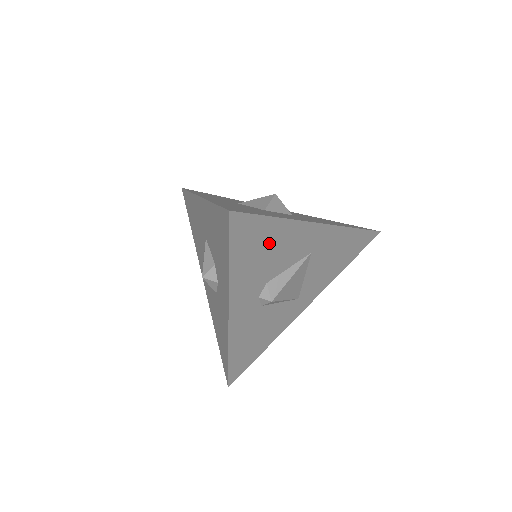
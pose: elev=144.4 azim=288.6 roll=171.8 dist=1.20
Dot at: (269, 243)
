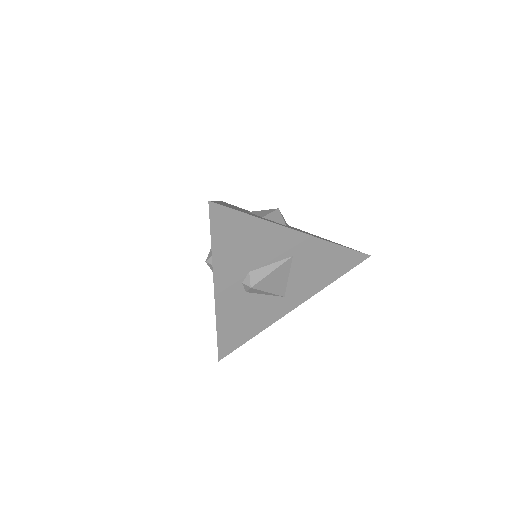
Dot at: (248, 236)
